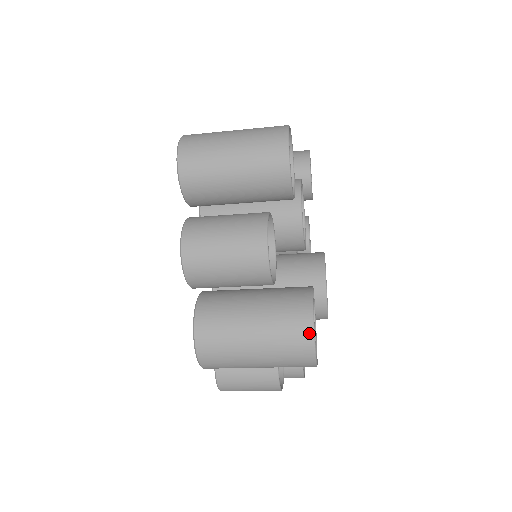
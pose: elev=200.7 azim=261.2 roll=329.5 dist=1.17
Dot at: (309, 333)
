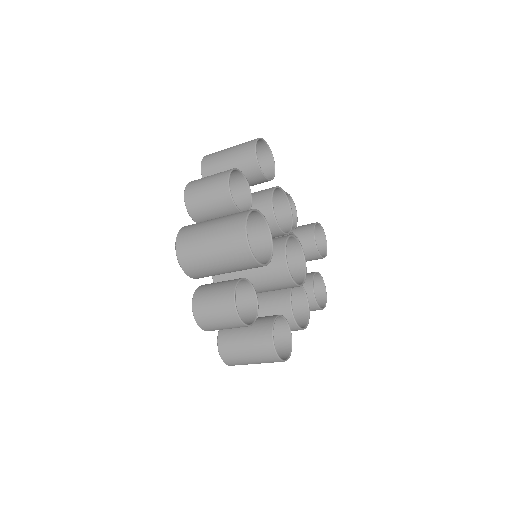
Dot at: (244, 216)
